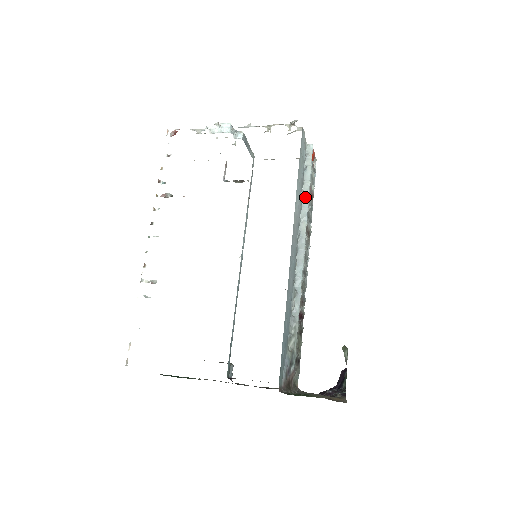
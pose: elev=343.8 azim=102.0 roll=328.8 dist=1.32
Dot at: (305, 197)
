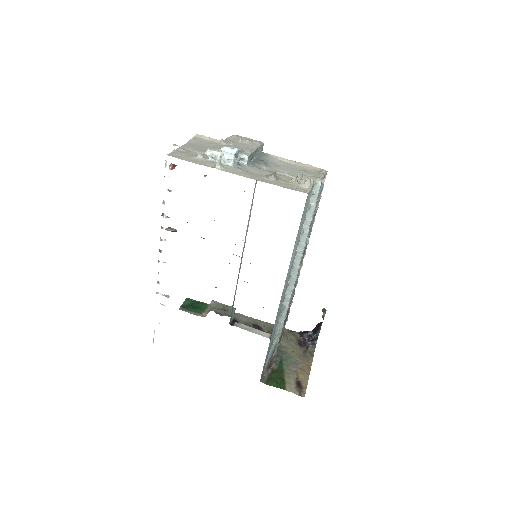
Dot at: (304, 234)
